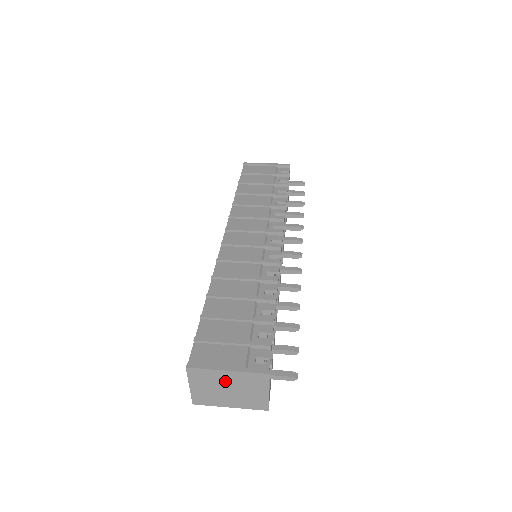
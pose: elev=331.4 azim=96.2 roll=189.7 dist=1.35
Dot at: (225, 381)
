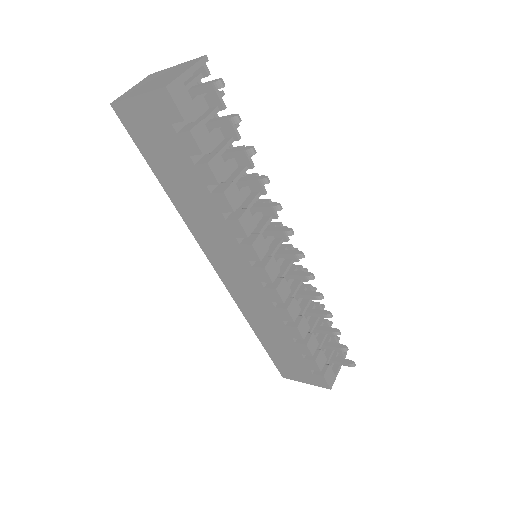
Dot at: (164, 74)
